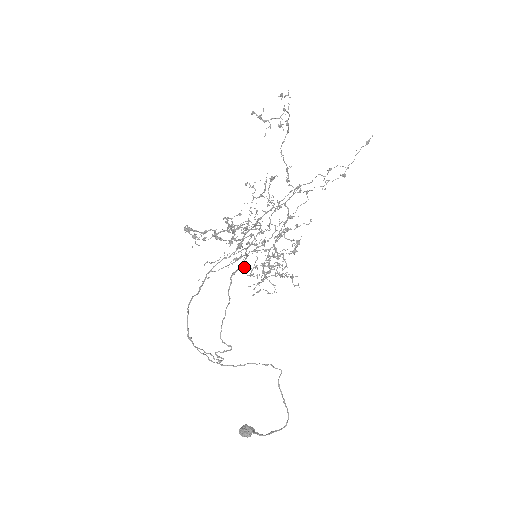
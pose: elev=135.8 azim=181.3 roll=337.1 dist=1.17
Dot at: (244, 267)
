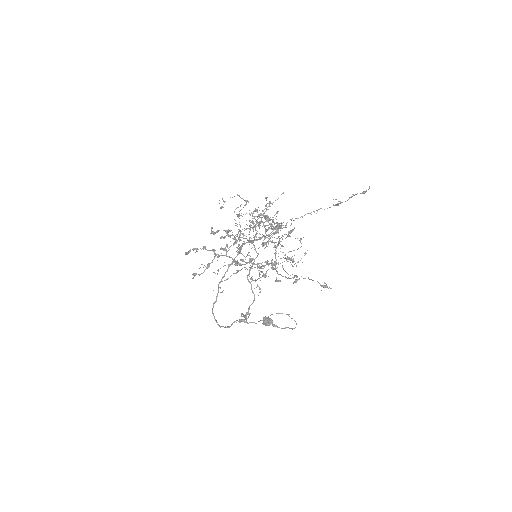
Dot at: occluded
